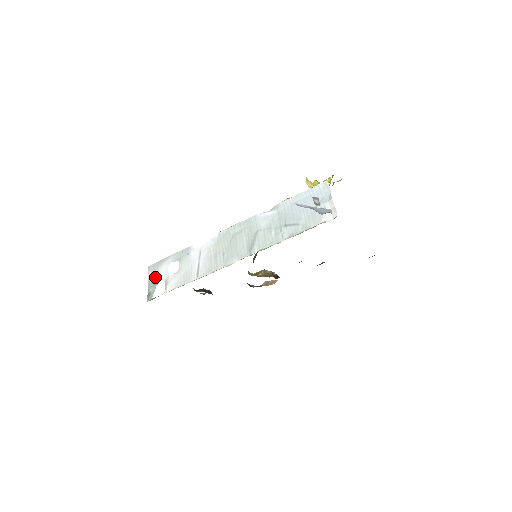
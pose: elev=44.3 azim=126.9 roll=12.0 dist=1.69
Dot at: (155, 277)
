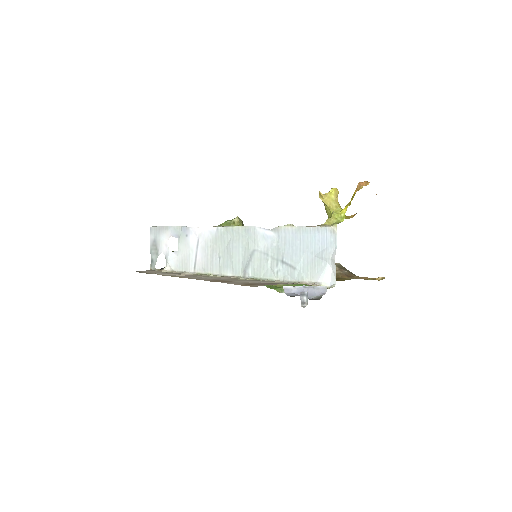
Dot at: (157, 245)
